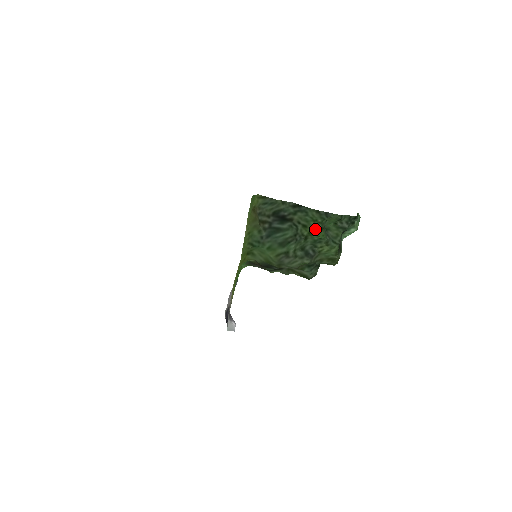
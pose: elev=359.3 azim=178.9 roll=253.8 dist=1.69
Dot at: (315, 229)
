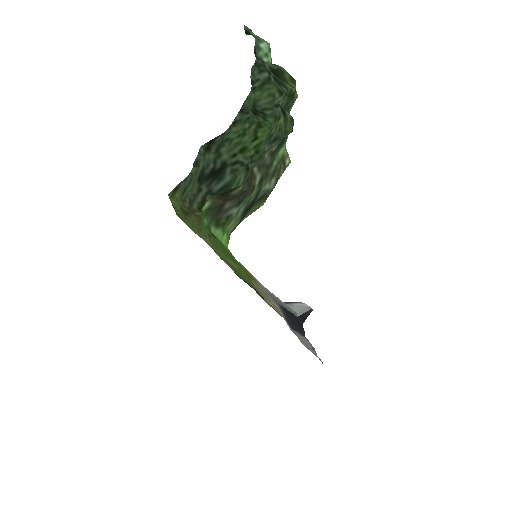
Dot at: (255, 138)
